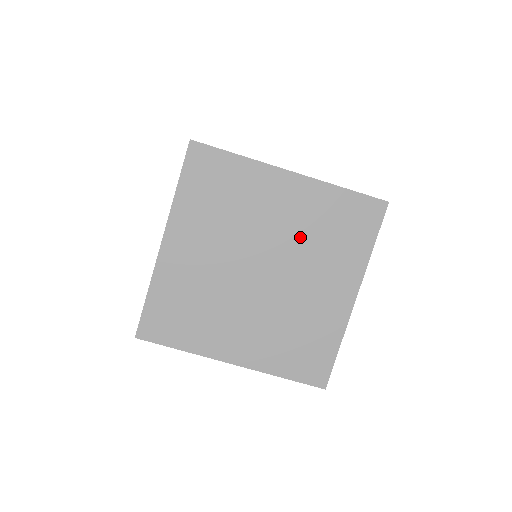
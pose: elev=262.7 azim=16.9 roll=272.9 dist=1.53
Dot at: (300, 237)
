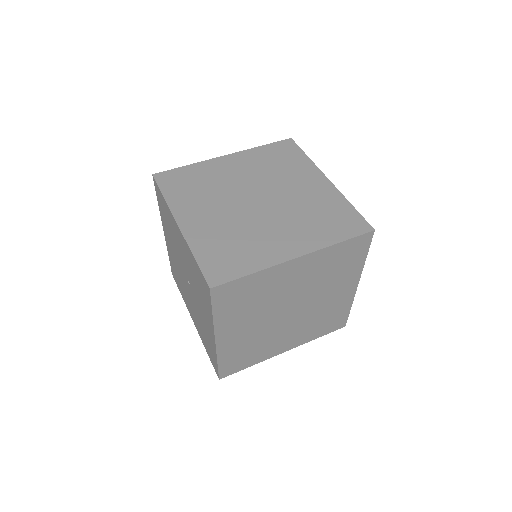
Dot at: (299, 205)
